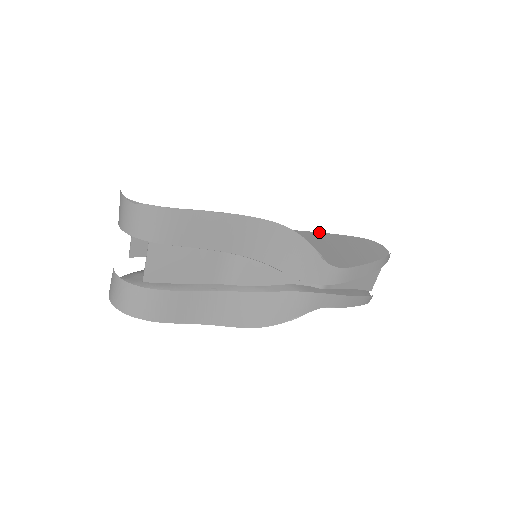
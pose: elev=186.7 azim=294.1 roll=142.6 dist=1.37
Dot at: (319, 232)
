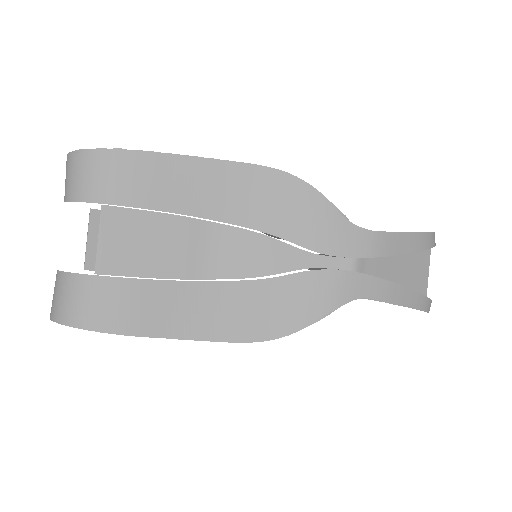
Dot at: occluded
